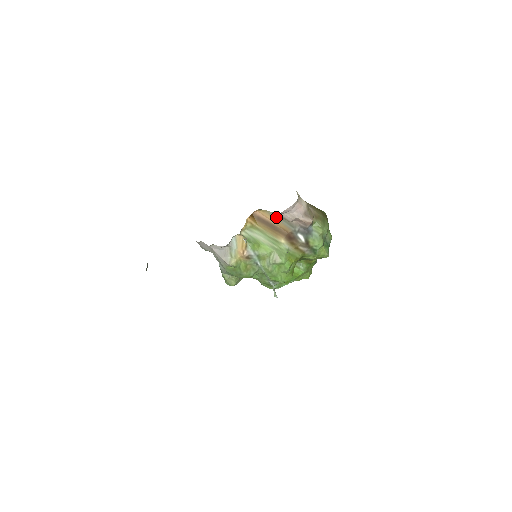
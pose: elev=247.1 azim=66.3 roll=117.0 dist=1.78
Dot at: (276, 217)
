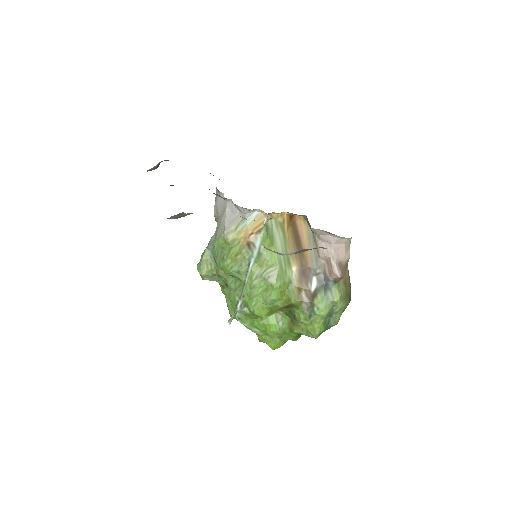
Dot at: (311, 240)
